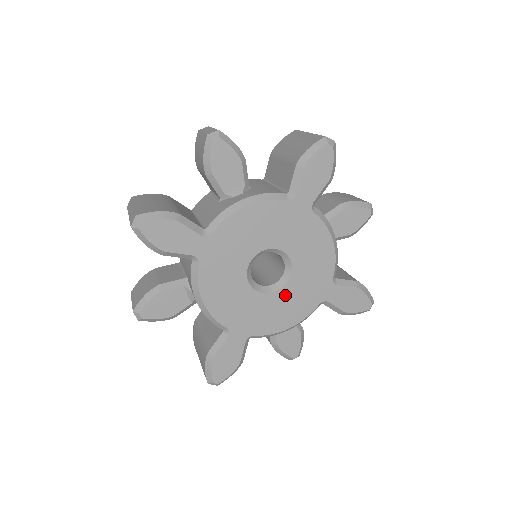
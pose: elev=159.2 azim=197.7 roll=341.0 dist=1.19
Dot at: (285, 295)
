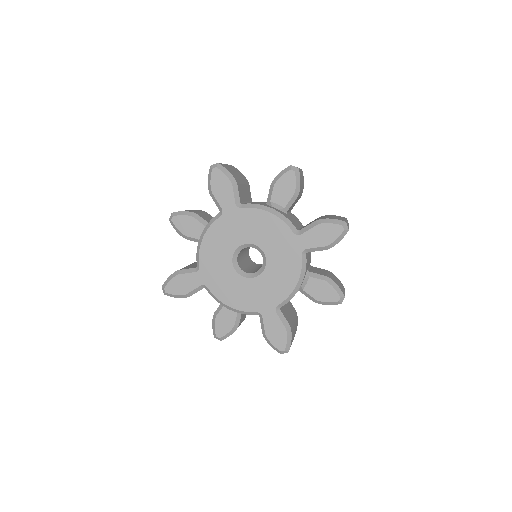
Dot at: (273, 267)
